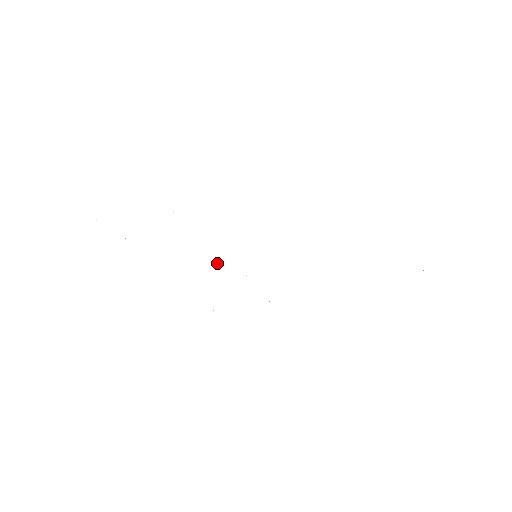
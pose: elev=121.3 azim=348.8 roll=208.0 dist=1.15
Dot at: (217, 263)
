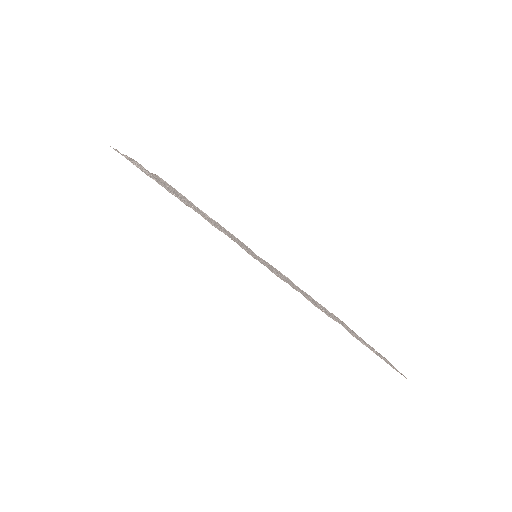
Dot at: (217, 225)
